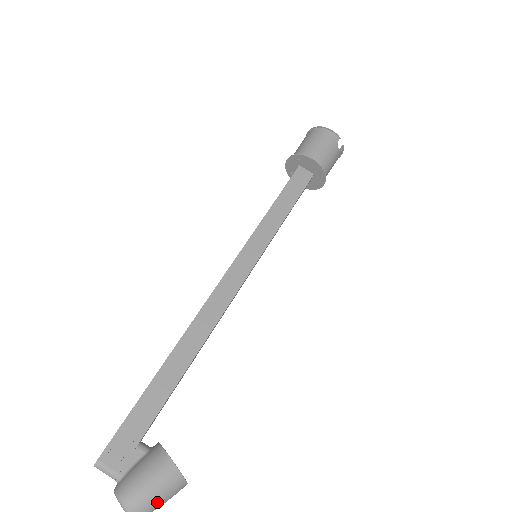
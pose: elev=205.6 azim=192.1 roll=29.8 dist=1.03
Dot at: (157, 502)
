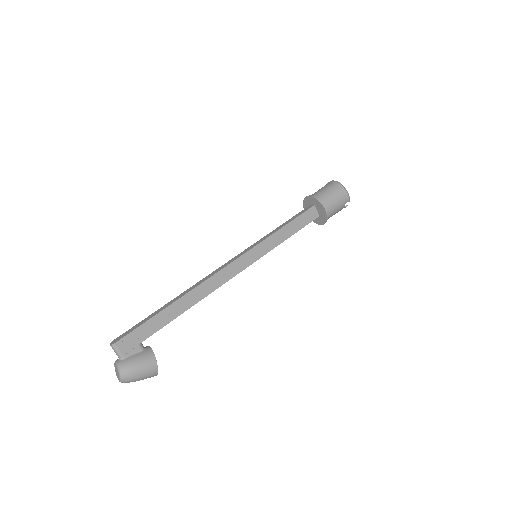
Dot at: (138, 380)
